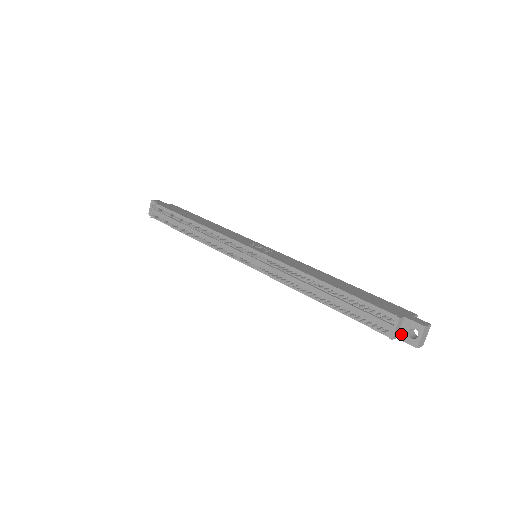
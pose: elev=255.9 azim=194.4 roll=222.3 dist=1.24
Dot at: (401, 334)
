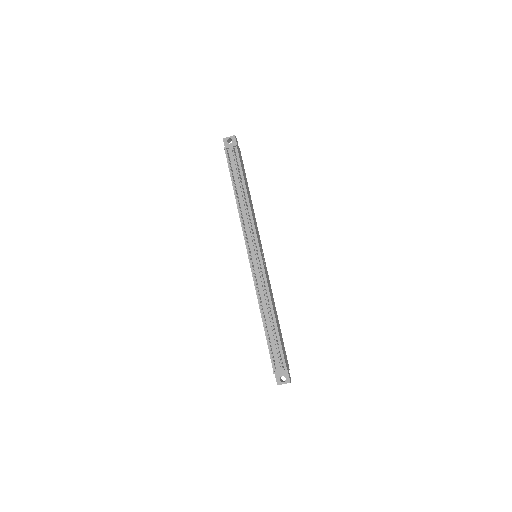
Dot at: (278, 374)
